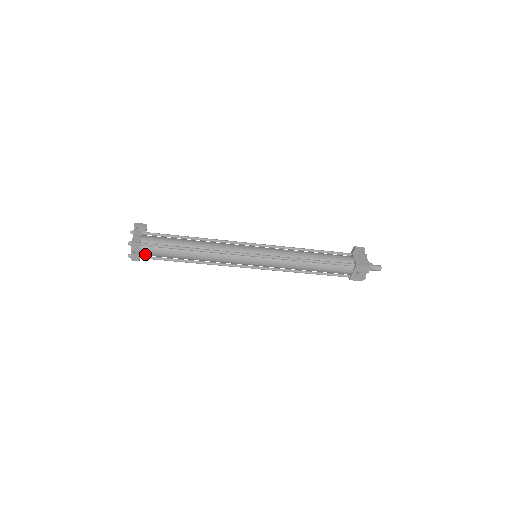
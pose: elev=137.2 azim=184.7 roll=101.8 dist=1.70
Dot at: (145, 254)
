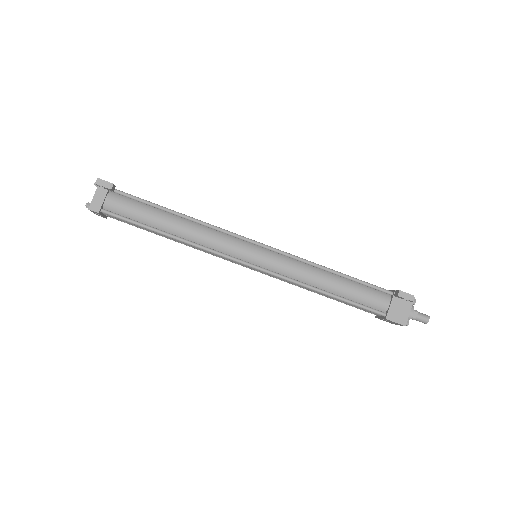
Dot at: occluded
